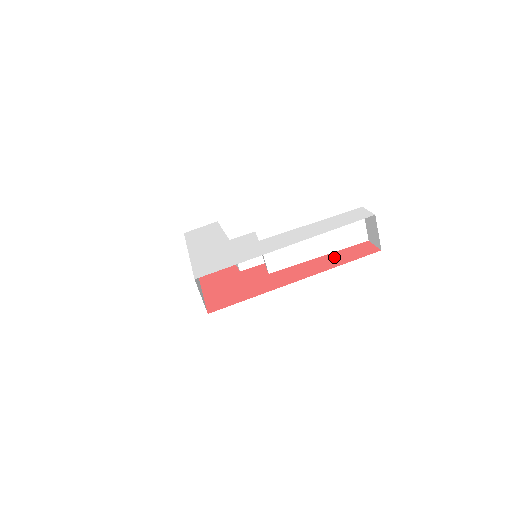
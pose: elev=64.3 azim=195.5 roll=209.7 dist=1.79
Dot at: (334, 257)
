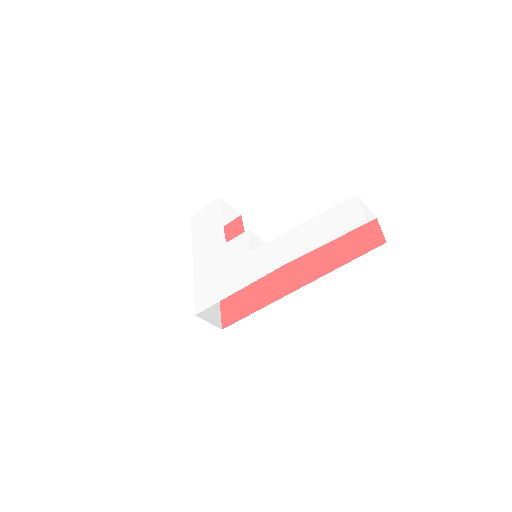
Dot at: (337, 249)
